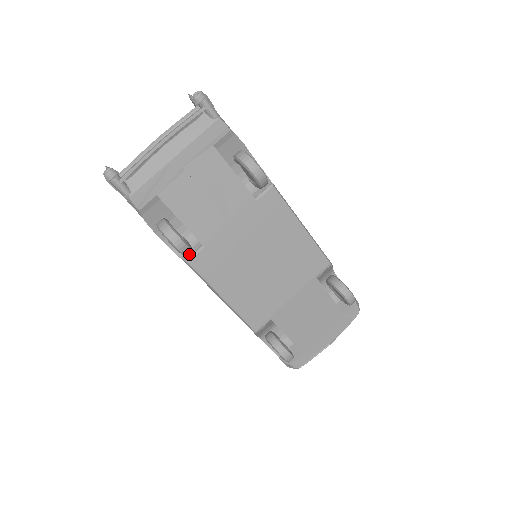
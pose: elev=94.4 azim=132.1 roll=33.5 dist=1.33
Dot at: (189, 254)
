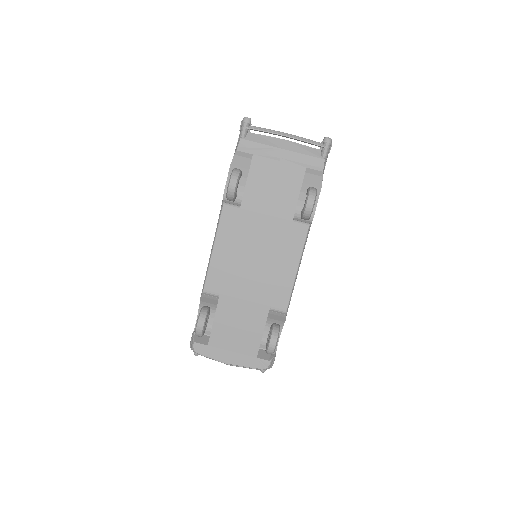
Dot at: (229, 202)
